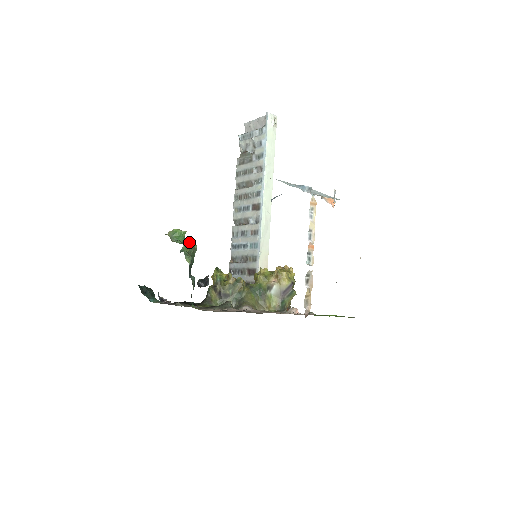
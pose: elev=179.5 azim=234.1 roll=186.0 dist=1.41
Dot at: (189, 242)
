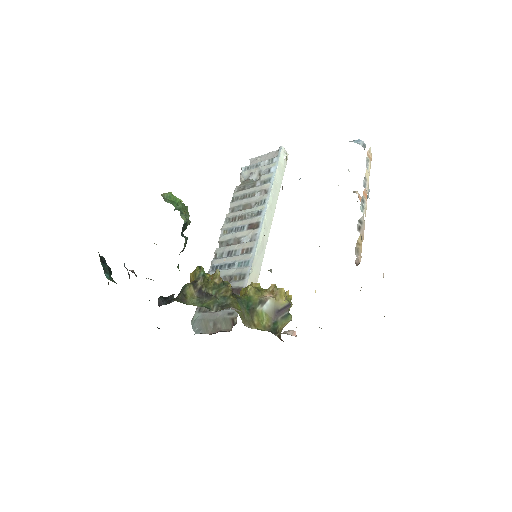
Dot at: (187, 206)
